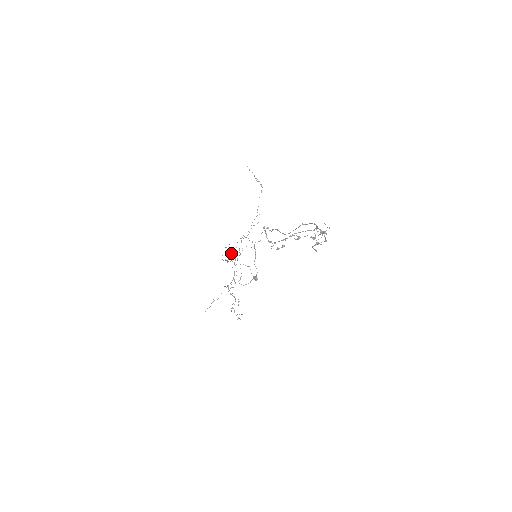
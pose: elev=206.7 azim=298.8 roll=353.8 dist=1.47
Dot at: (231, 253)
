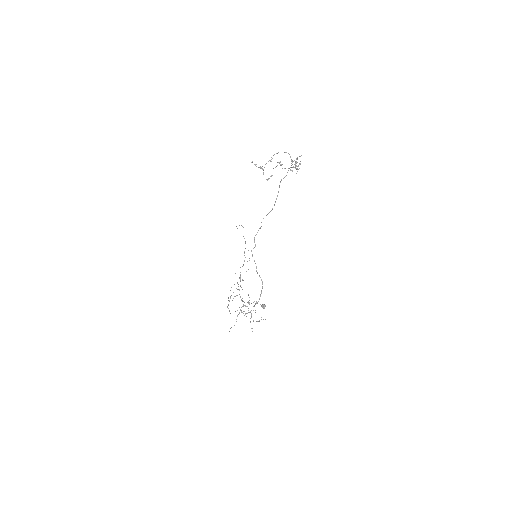
Dot at: (234, 284)
